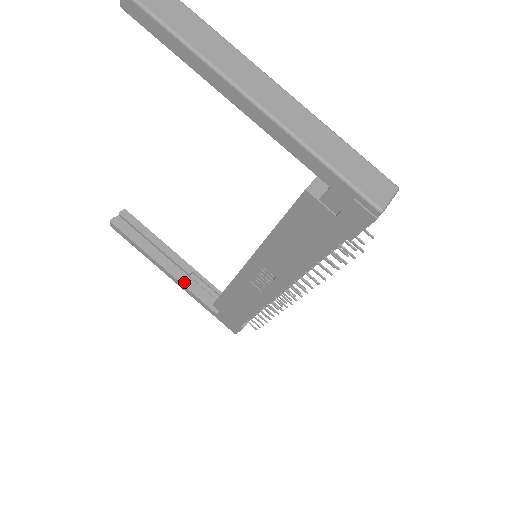
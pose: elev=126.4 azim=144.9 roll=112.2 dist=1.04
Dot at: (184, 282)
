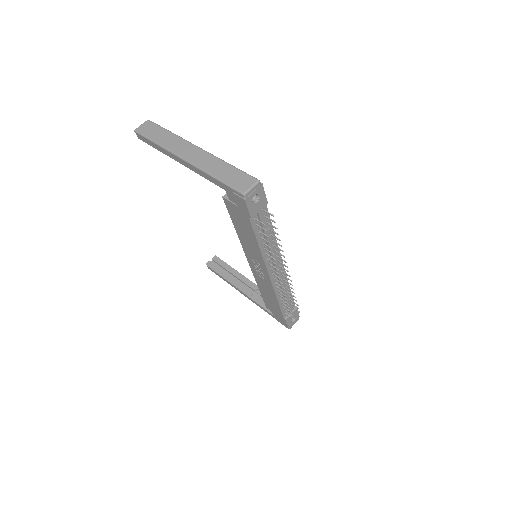
Dot at: (251, 296)
